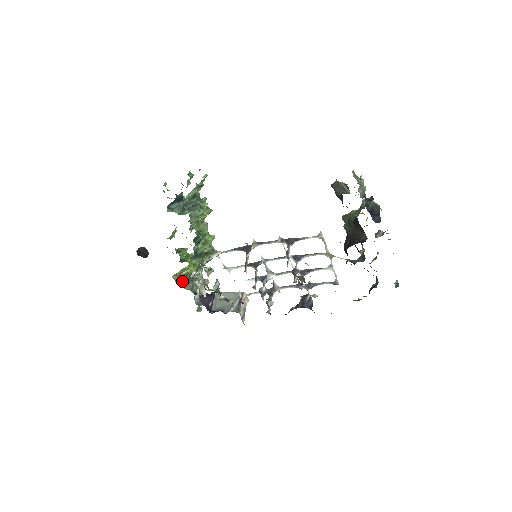
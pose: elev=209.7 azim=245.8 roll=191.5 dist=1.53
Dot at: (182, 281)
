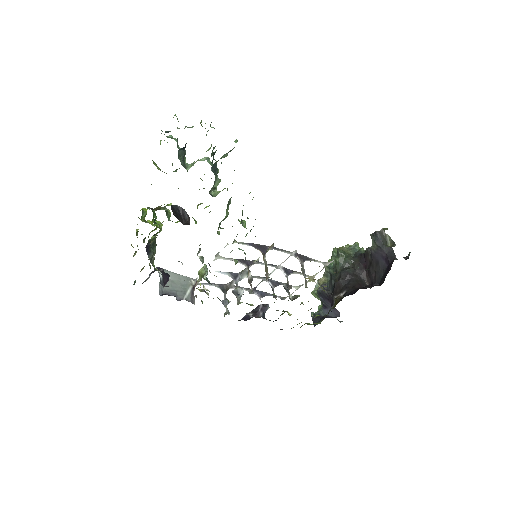
Dot at: (148, 247)
